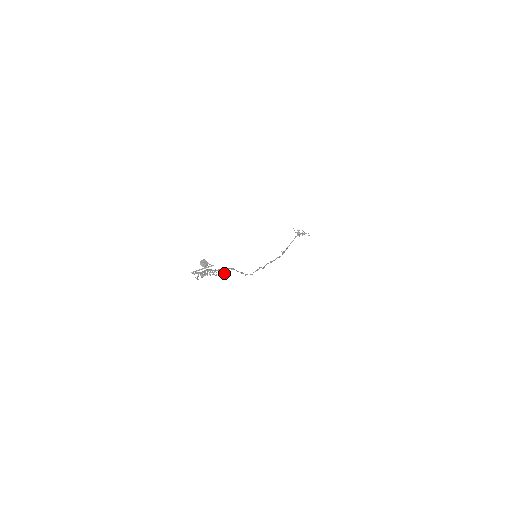
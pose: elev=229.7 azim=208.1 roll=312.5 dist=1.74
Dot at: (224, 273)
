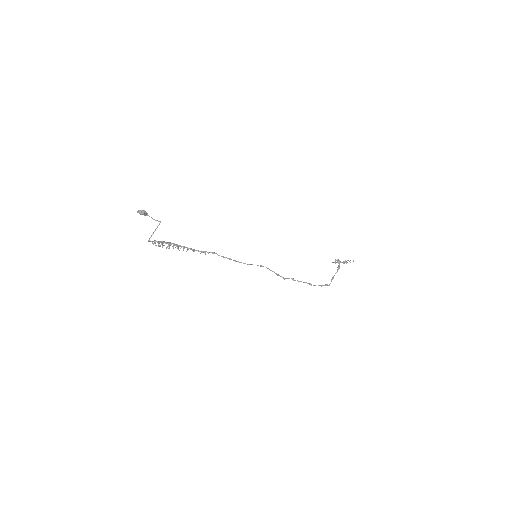
Dot at: occluded
